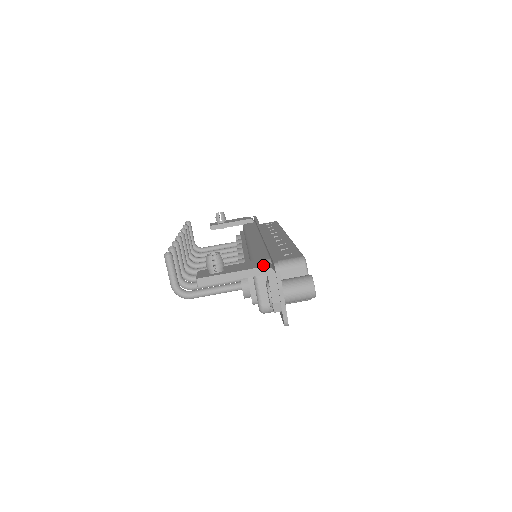
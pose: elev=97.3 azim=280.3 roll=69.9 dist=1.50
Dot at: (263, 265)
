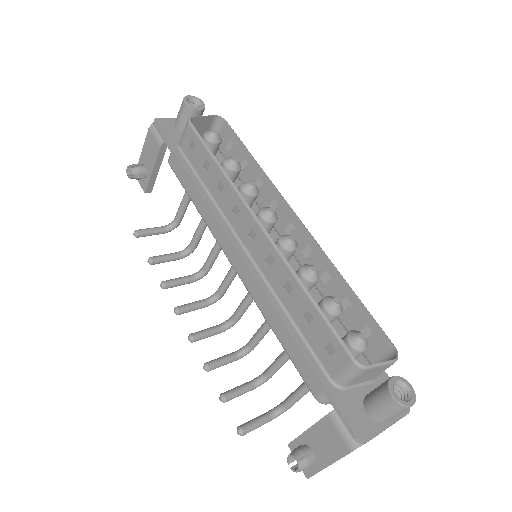
Dot at: (347, 447)
